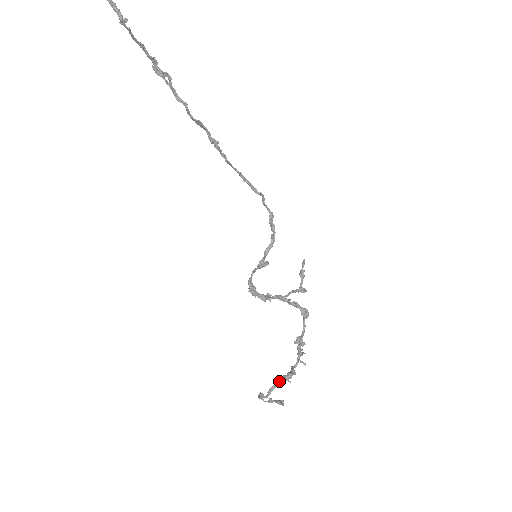
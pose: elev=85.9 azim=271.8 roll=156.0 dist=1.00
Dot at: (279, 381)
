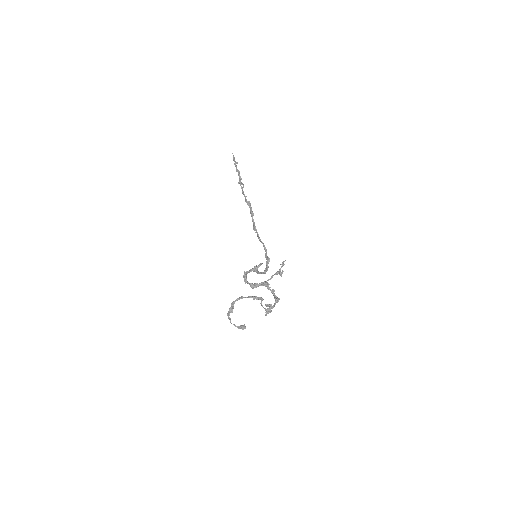
Dot at: (251, 296)
